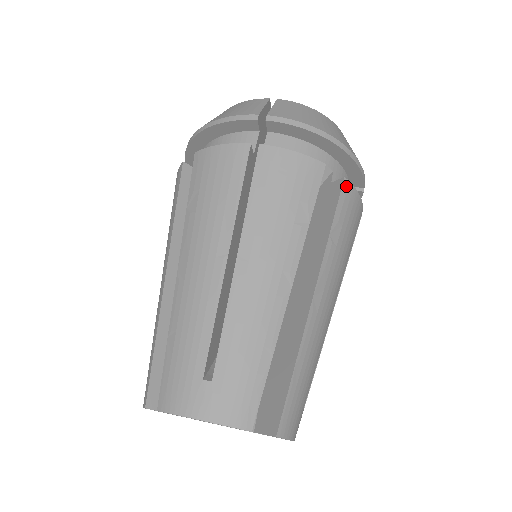
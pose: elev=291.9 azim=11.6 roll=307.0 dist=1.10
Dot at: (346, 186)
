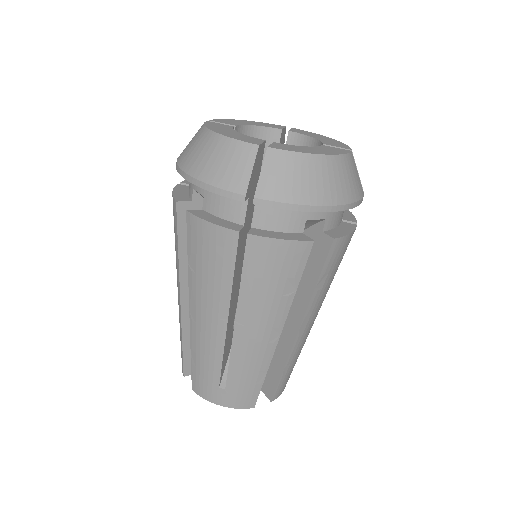
Dot at: (335, 244)
